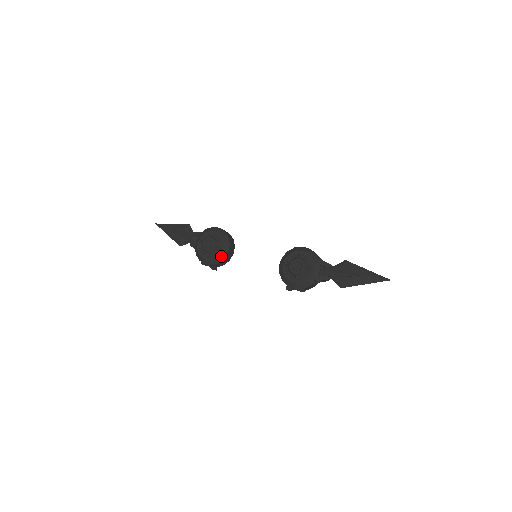
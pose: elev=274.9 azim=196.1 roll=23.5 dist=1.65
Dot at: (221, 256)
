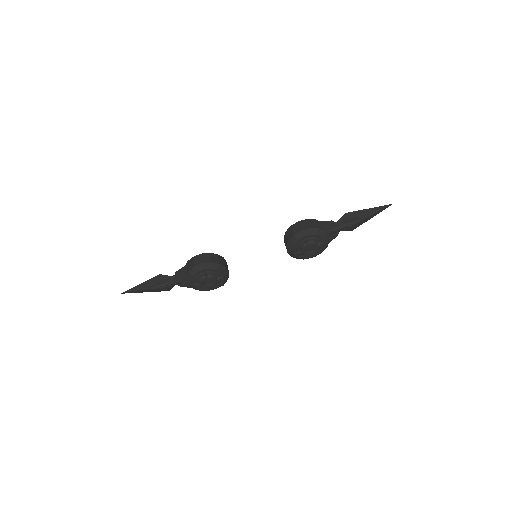
Dot at: (226, 279)
